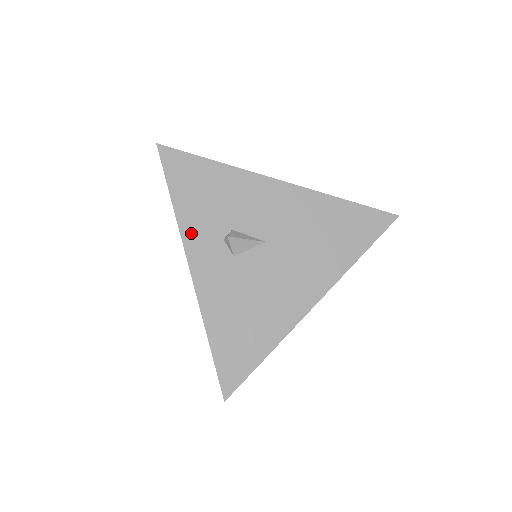
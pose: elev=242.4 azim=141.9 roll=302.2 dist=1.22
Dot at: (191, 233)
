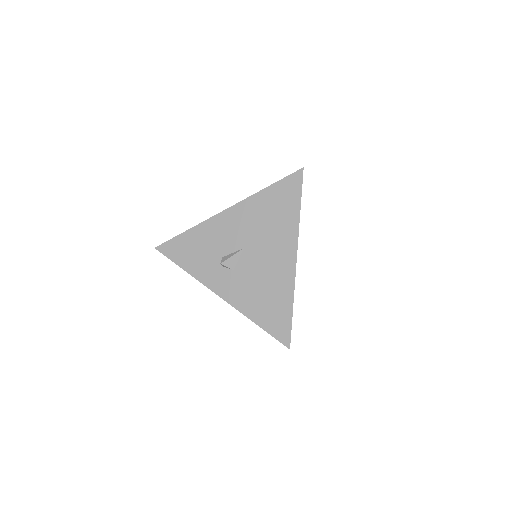
Dot at: (204, 277)
